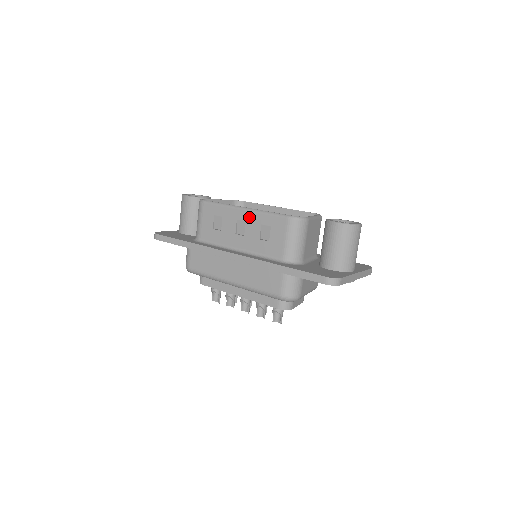
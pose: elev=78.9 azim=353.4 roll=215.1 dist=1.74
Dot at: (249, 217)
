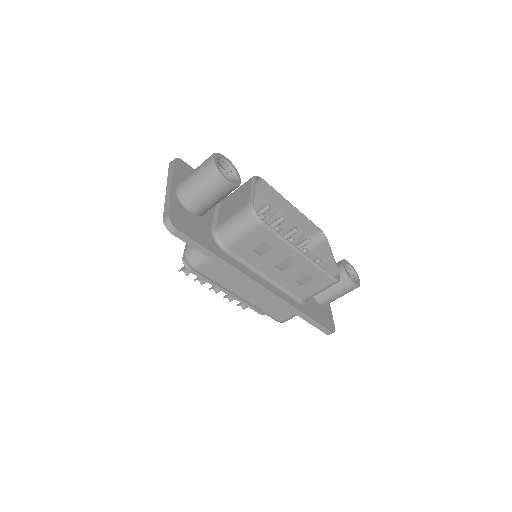
Dot at: (301, 263)
